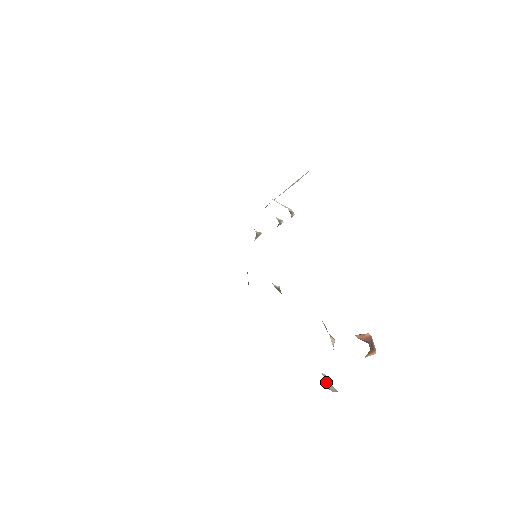
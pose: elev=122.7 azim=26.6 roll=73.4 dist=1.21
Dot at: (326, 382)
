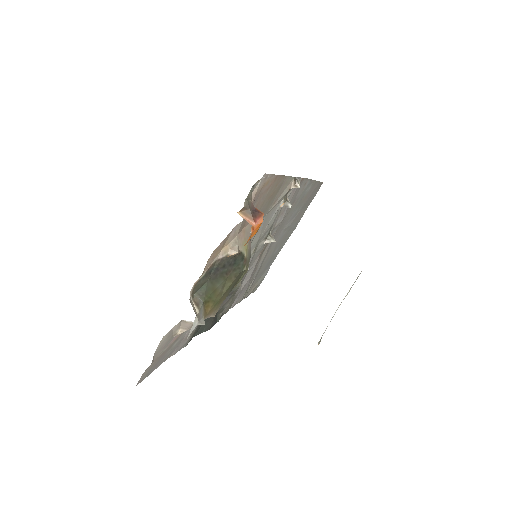
Dot at: (196, 304)
